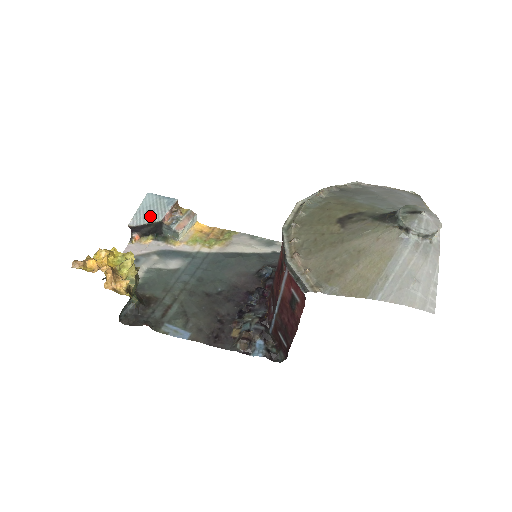
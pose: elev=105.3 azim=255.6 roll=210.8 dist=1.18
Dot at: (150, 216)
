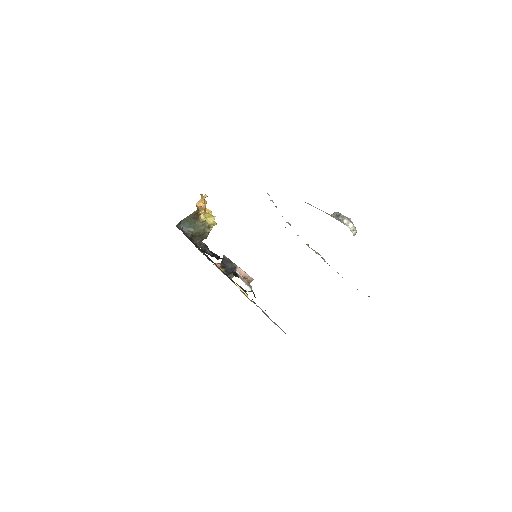
Dot at: (235, 264)
